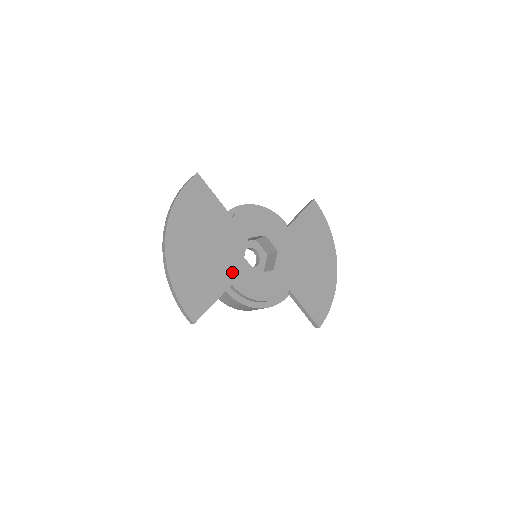
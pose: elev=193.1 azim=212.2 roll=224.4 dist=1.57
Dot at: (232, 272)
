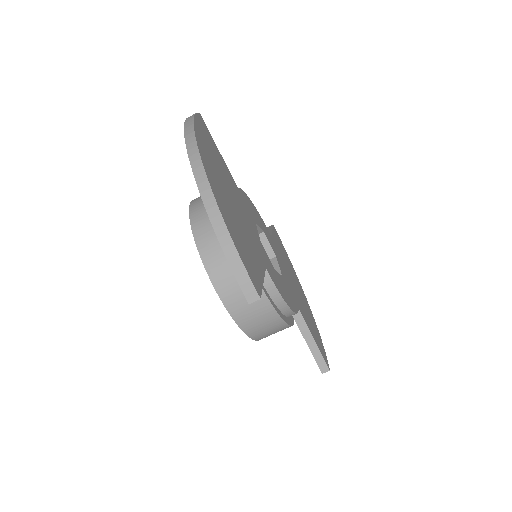
Dot at: (260, 252)
